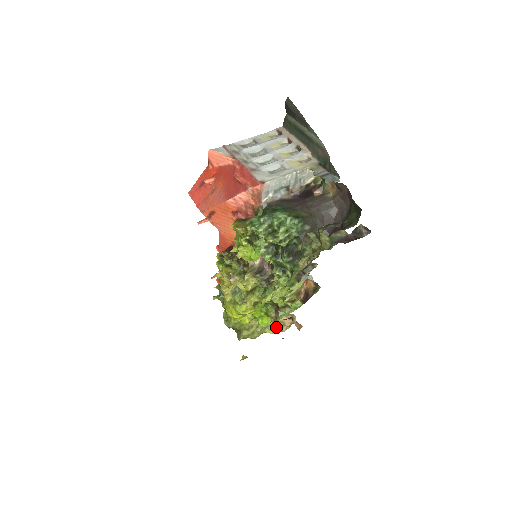
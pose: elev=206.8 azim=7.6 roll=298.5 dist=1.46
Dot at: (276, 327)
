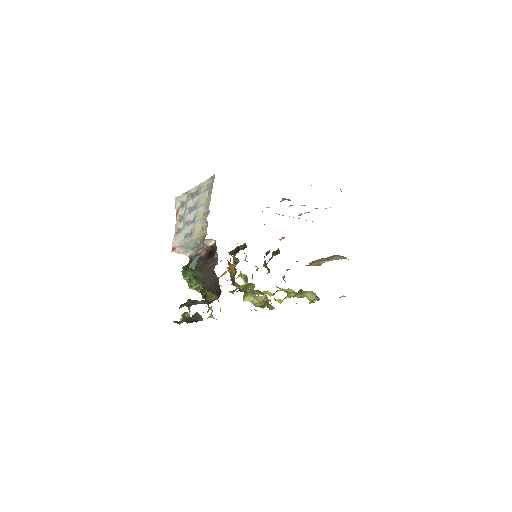
Dot at: (310, 297)
